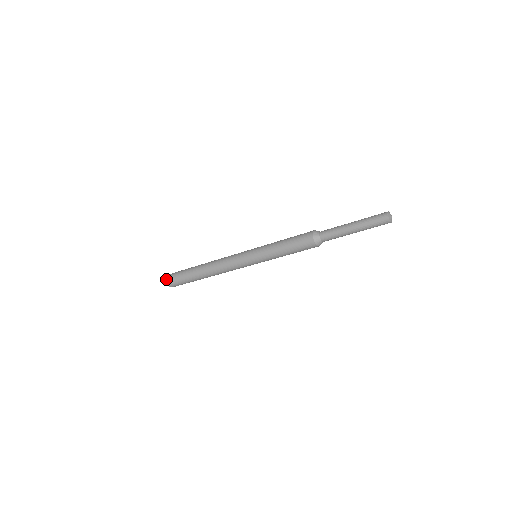
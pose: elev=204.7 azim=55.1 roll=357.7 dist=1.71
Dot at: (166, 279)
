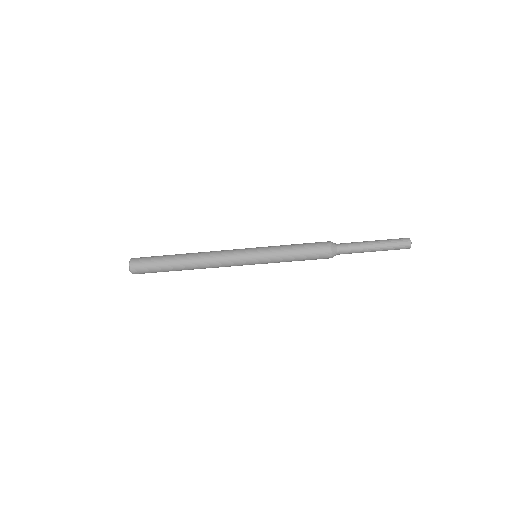
Dot at: (130, 270)
